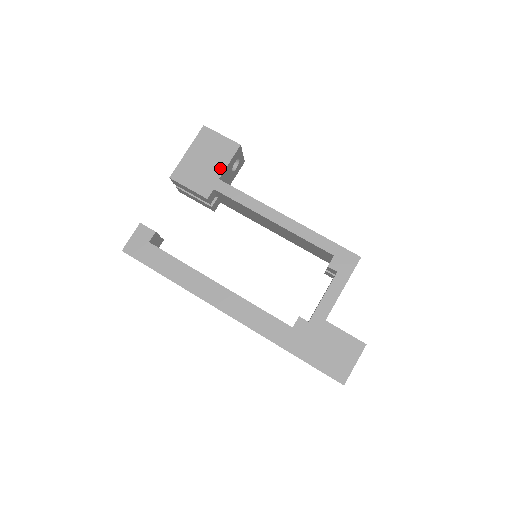
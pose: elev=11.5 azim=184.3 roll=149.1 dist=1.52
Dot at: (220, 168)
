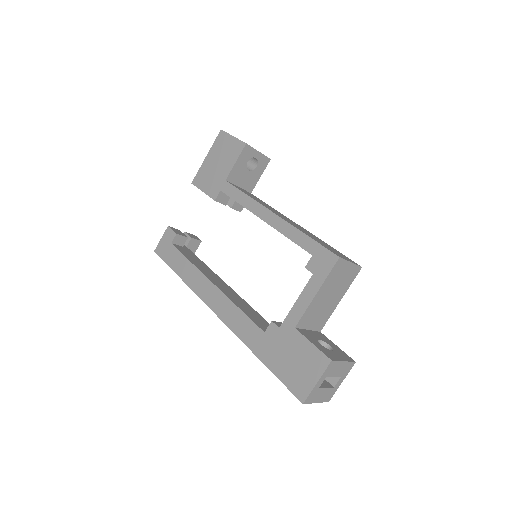
Dot at: (228, 169)
